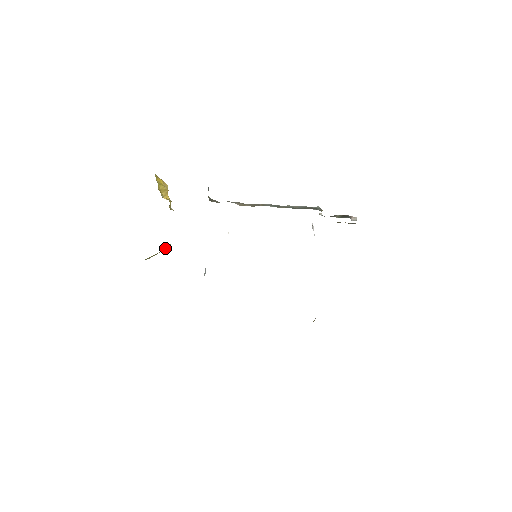
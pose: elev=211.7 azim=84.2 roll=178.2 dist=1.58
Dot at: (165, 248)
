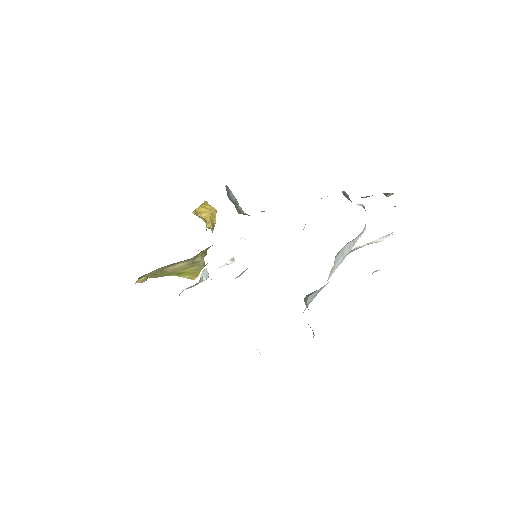
Dot at: (196, 264)
